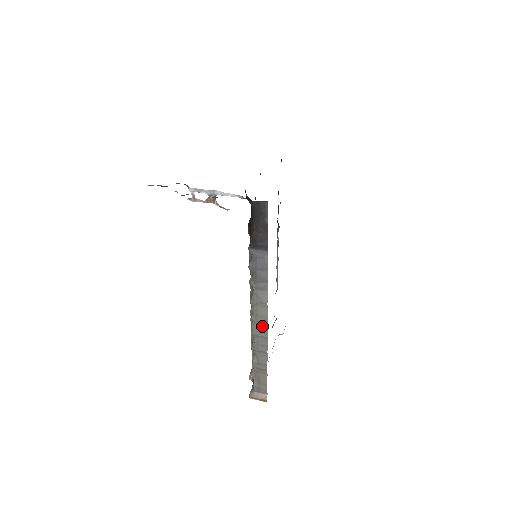
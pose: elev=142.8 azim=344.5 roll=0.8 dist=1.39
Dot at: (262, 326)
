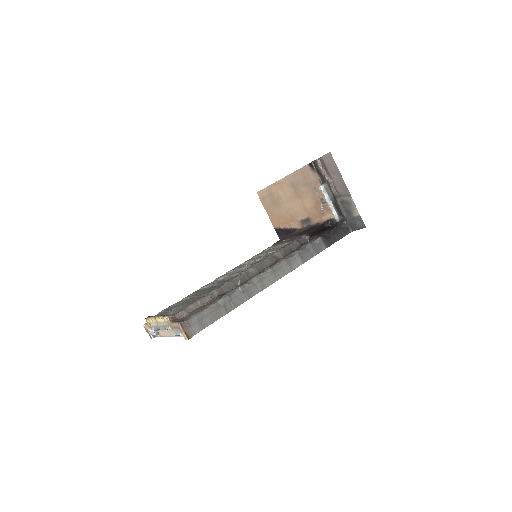
Dot at: (270, 280)
